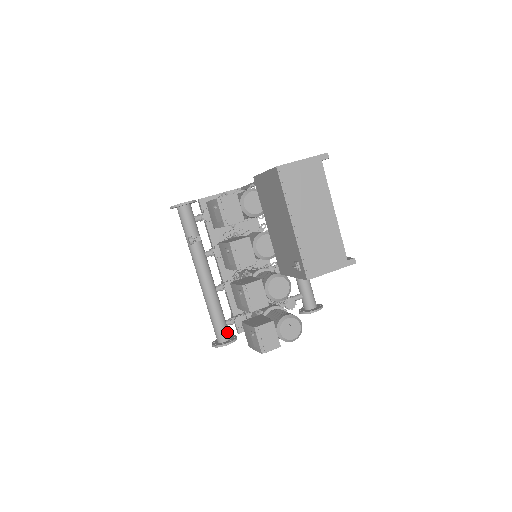
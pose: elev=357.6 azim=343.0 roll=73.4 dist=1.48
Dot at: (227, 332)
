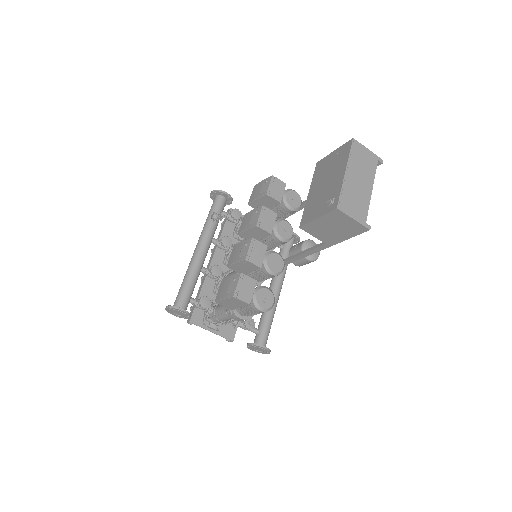
Dot at: (187, 305)
